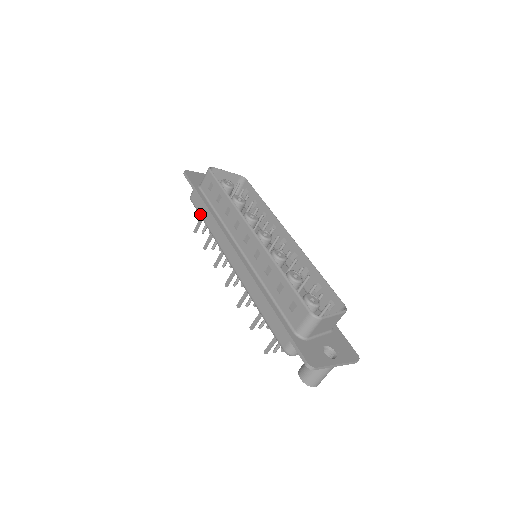
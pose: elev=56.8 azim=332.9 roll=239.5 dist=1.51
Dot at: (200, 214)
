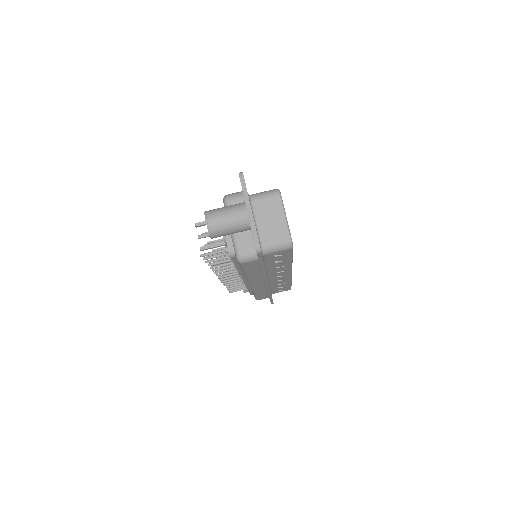
Dot at: occluded
